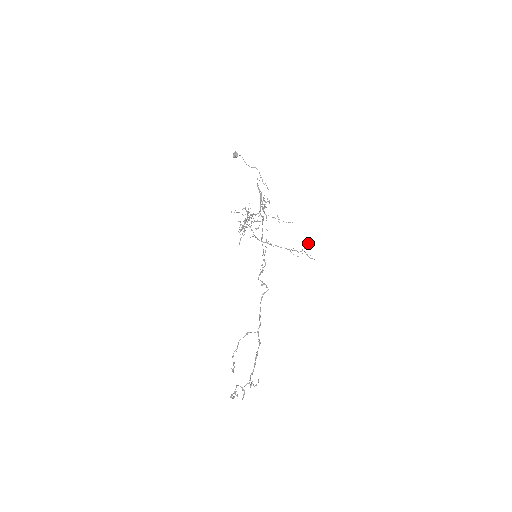
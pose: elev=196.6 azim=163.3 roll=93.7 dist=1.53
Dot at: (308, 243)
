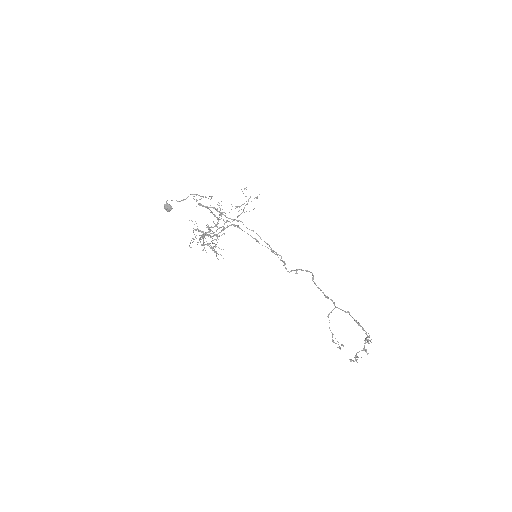
Dot at: occluded
